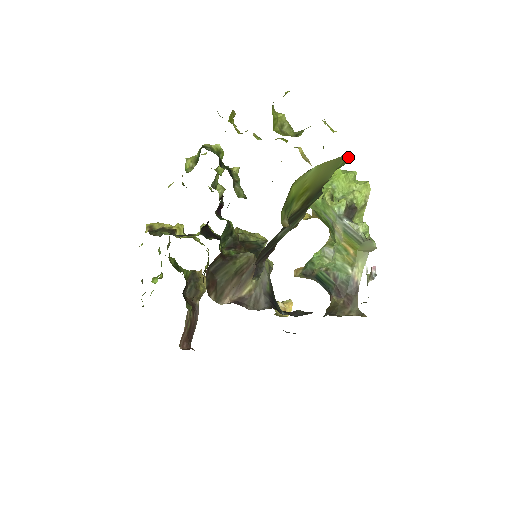
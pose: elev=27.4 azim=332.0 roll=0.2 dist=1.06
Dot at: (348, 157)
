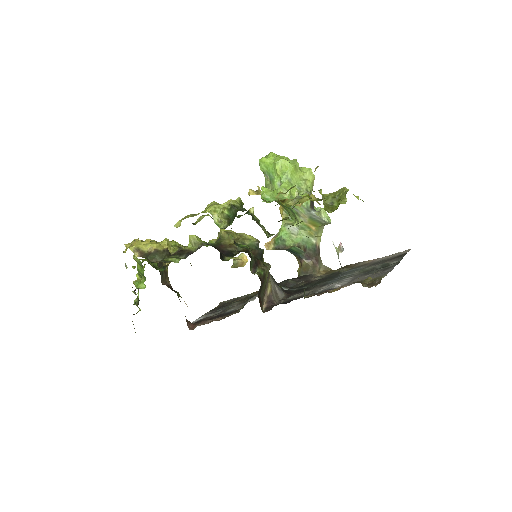
Dot at: occluded
